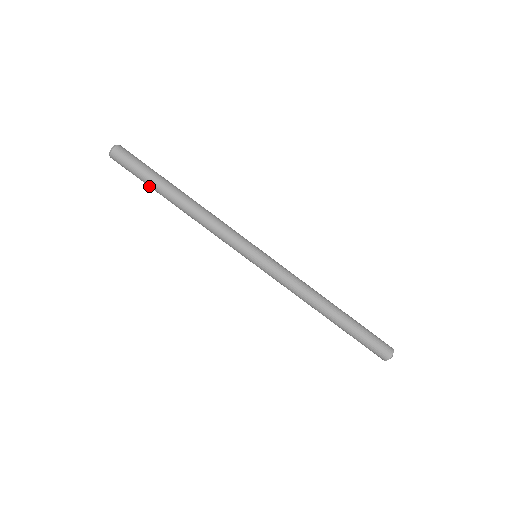
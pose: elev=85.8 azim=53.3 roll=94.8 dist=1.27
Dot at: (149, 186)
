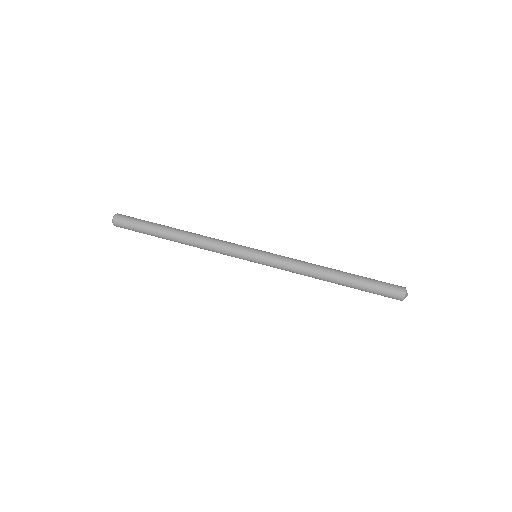
Dot at: (151, 234)
